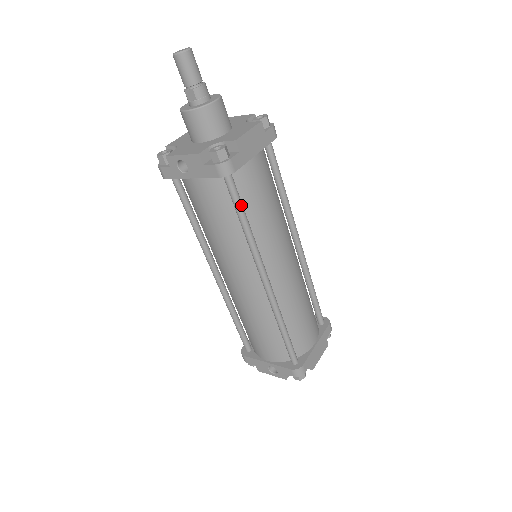
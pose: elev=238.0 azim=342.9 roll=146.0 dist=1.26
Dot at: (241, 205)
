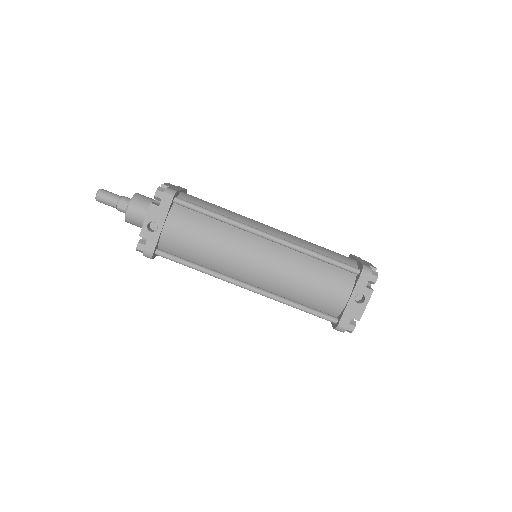
Dot at: (201, 207)
